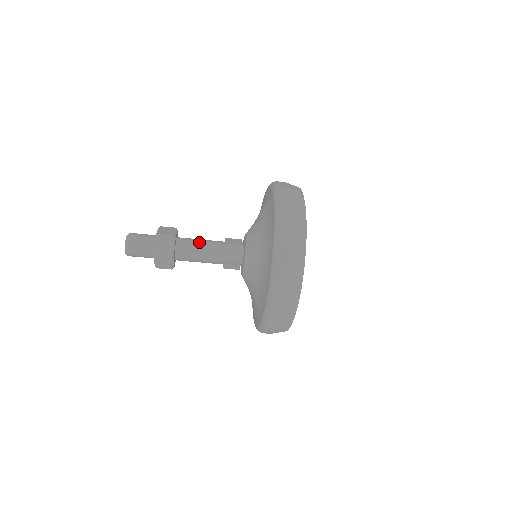
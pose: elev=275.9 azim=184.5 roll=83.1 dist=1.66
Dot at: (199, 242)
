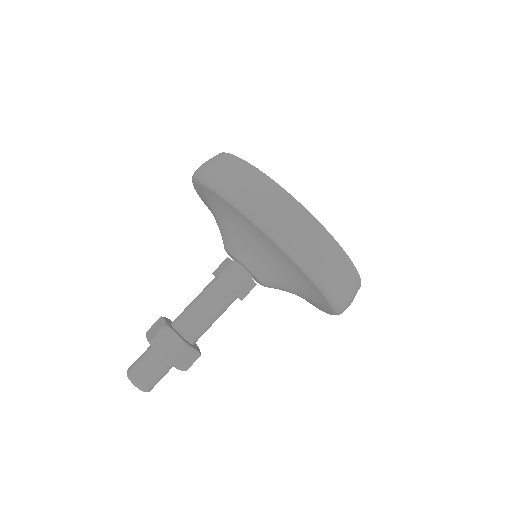
Dot at: (194, 304)
